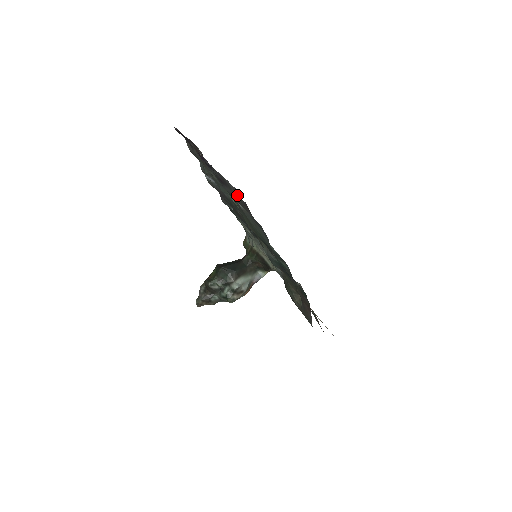
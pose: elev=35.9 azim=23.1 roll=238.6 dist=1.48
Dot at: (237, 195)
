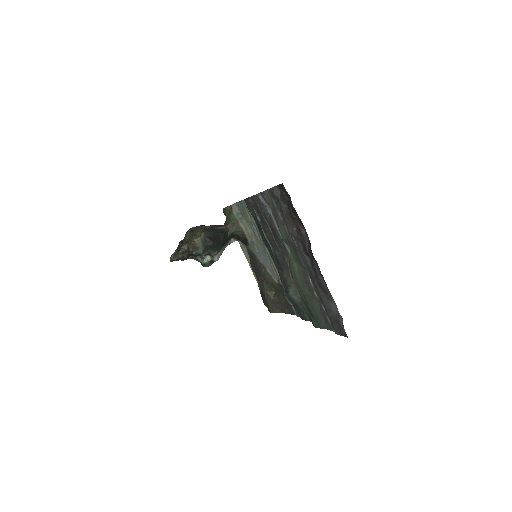
Dot at: (335, 314)
